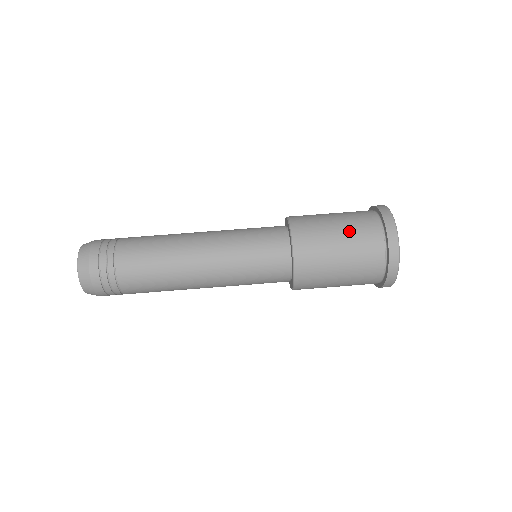
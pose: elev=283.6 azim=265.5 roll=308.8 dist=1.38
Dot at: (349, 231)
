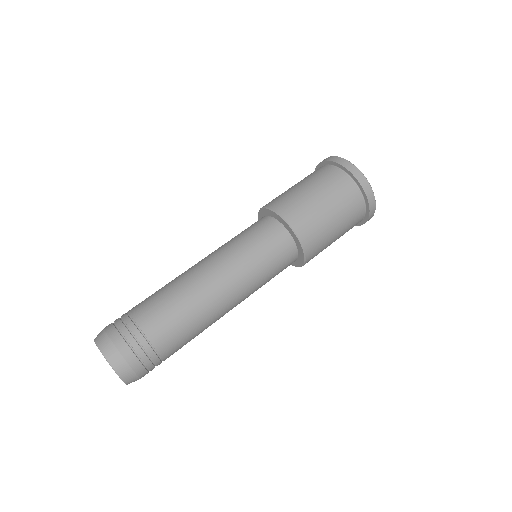
Dot at: (302, 180)
